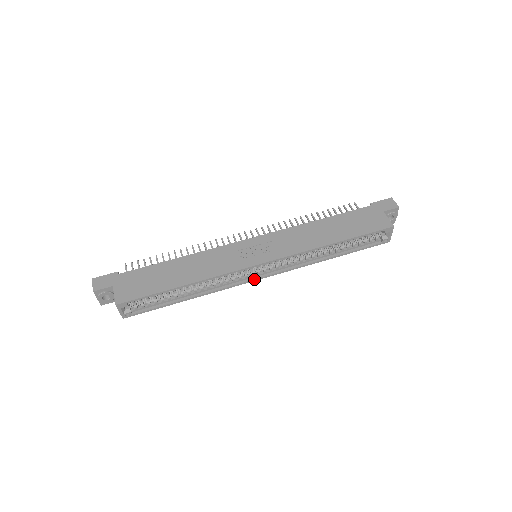
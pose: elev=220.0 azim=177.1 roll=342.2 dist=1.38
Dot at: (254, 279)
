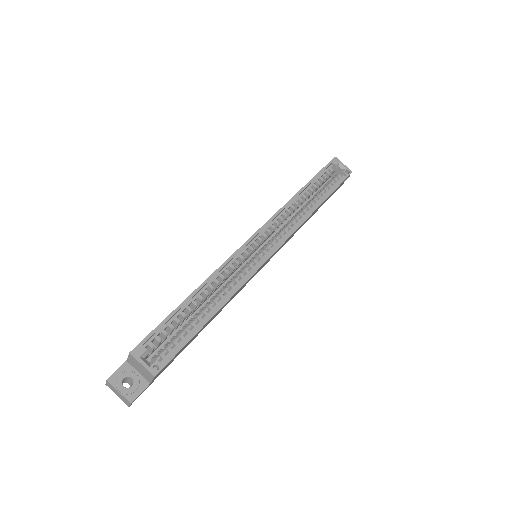
Dot at: (265, 258)
